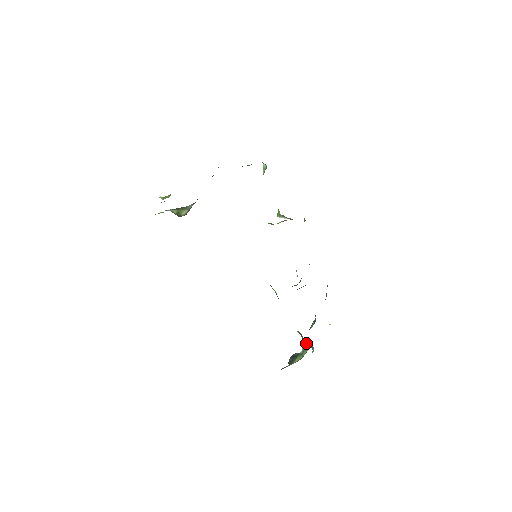
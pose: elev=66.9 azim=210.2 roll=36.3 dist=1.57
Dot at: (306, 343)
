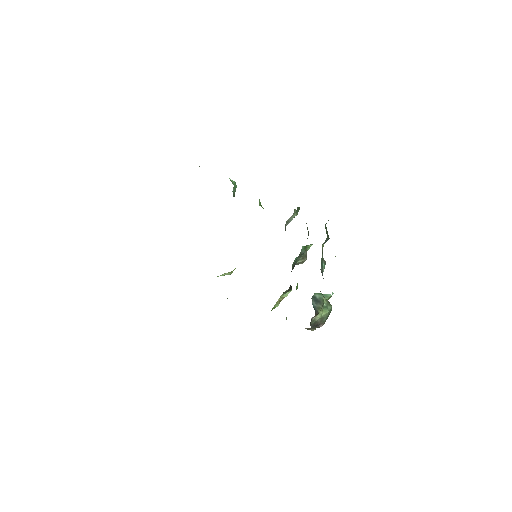
Dot at: (329, 302)
